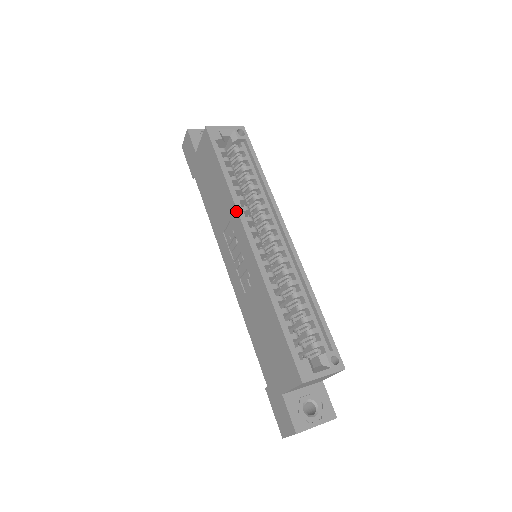
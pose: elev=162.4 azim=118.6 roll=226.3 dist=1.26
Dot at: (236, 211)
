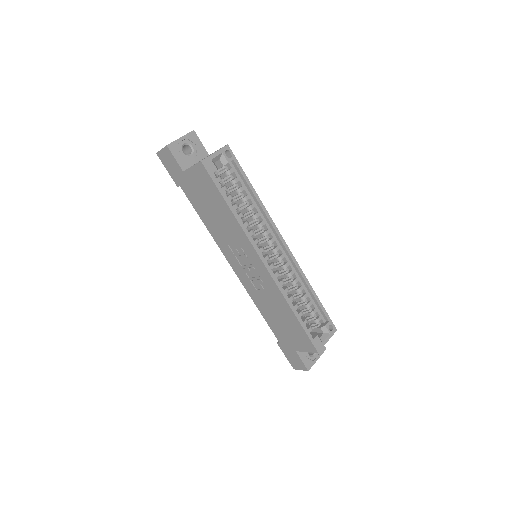
Dot at: (248, 240)
